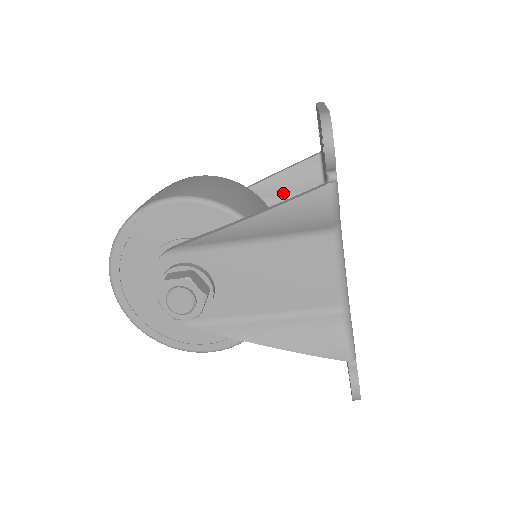
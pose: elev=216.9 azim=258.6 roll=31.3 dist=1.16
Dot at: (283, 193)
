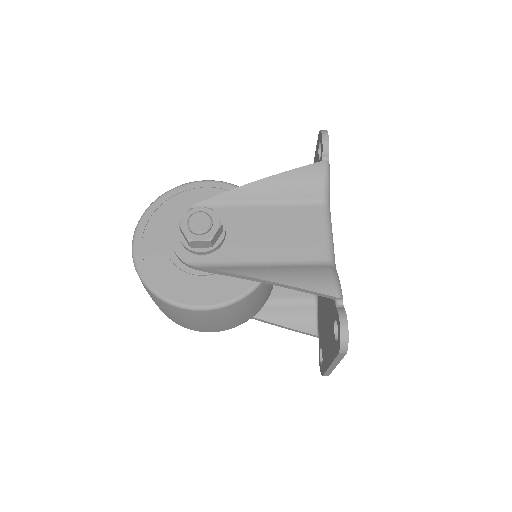
Dot at: occluded
